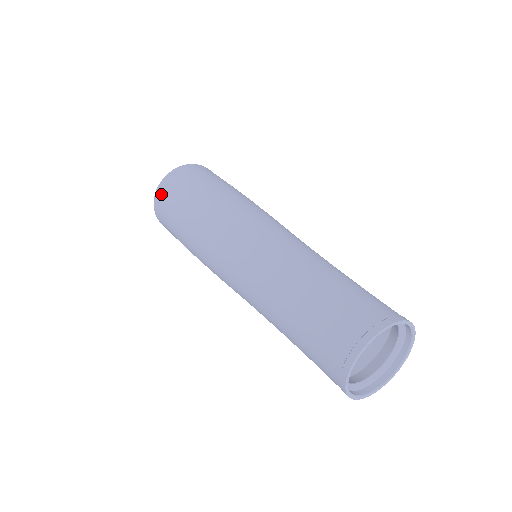
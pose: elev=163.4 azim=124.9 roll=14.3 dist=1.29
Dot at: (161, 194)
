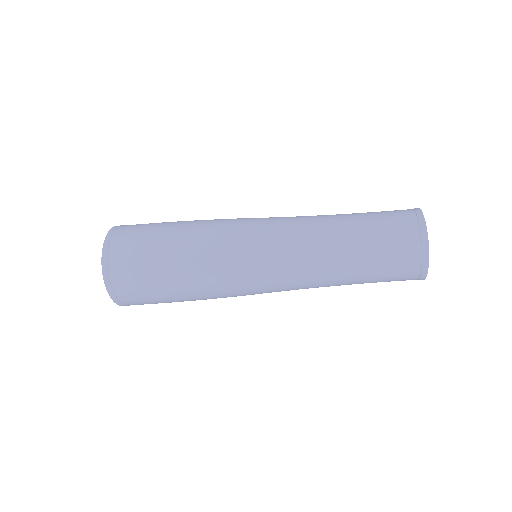
Dot at: (115, 273)
